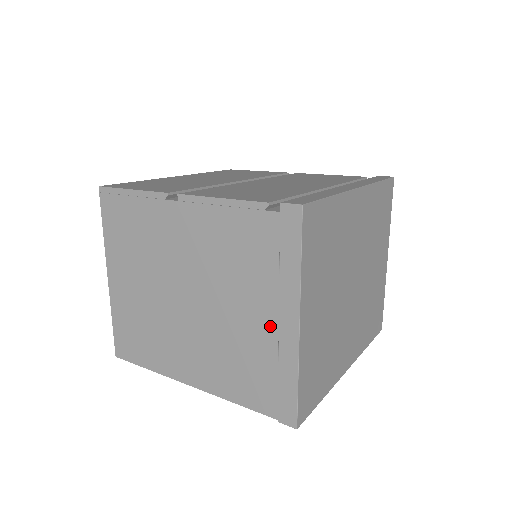
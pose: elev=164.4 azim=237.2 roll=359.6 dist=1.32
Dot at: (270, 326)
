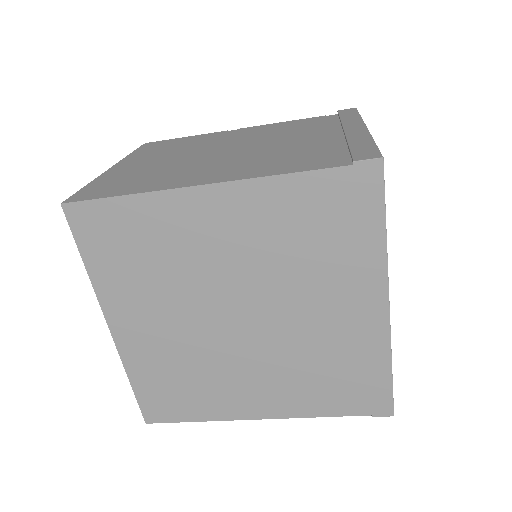
Dot at: (333, 137)
